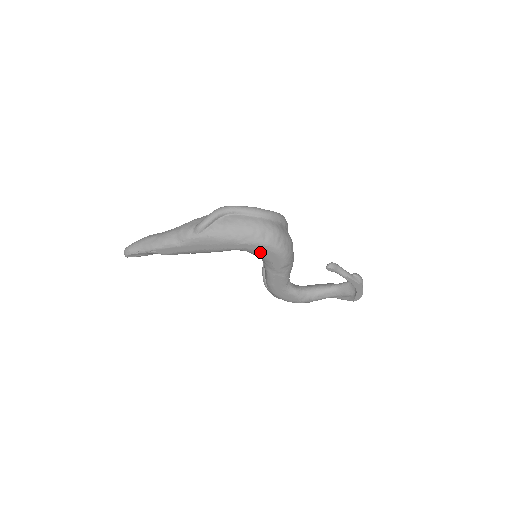
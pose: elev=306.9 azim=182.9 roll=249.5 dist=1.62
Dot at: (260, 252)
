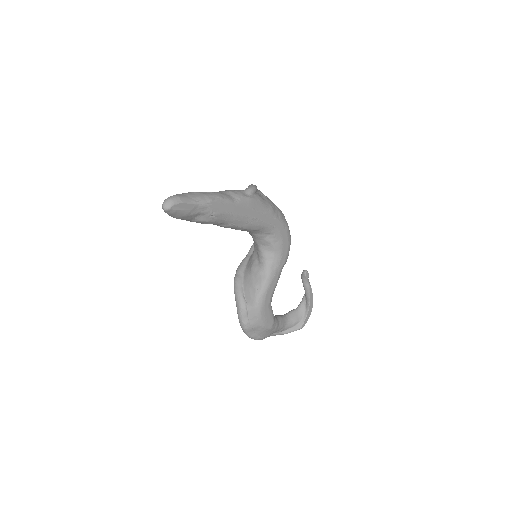
Dot at: (281, 236)
